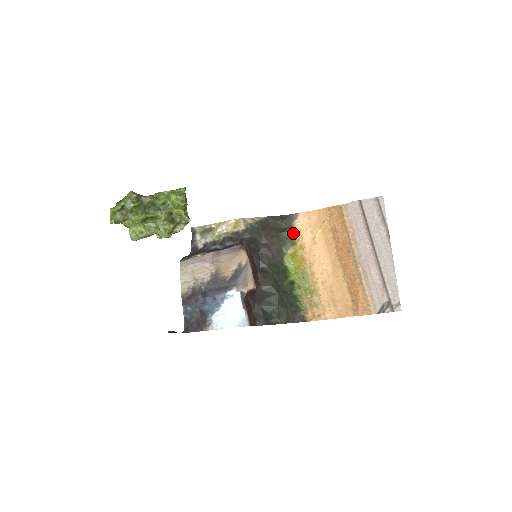
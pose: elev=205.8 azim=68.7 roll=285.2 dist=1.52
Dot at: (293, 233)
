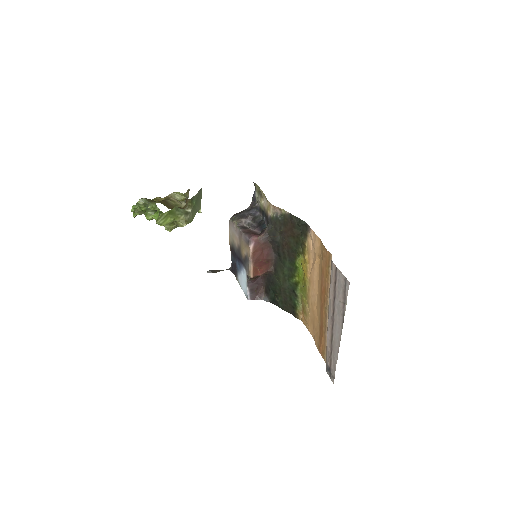
Dot at: (305, 243)
